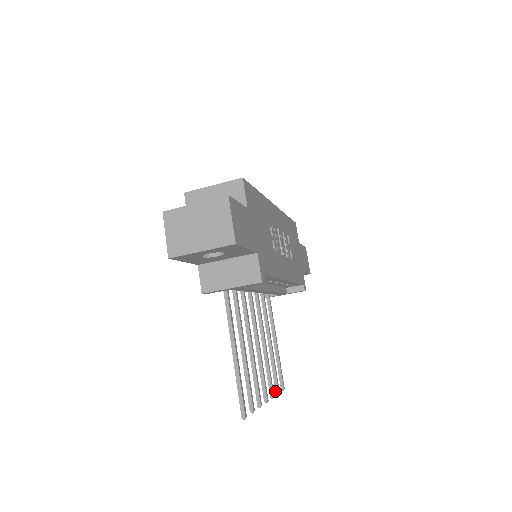
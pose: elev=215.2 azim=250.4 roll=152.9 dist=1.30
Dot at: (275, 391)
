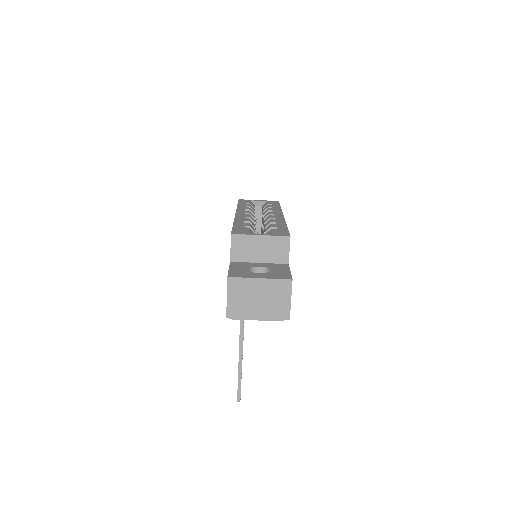
Dot at: occluded
